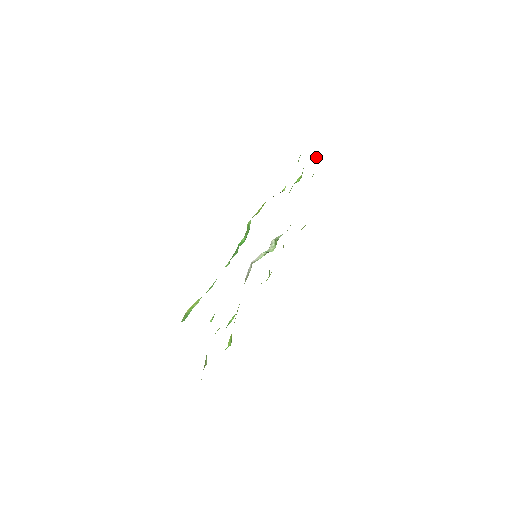
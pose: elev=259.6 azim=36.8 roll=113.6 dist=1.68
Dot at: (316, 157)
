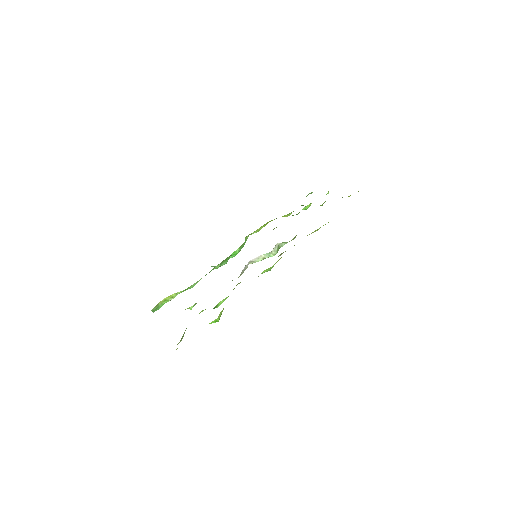
Dot at: (328, 191)
